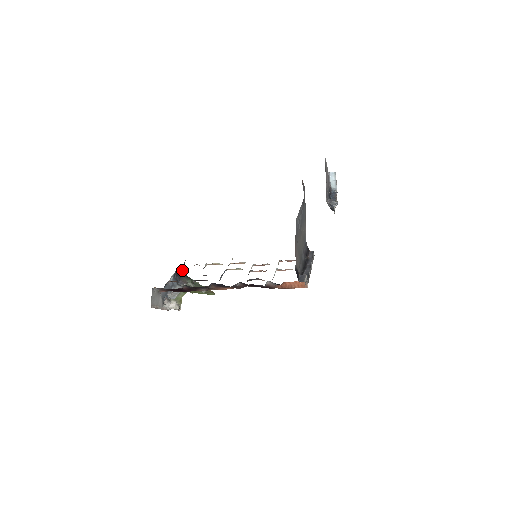
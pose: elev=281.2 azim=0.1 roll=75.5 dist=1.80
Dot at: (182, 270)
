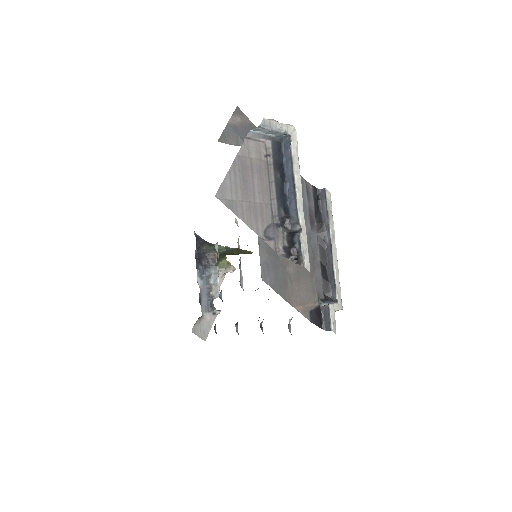
Dot at: (201, 246)
